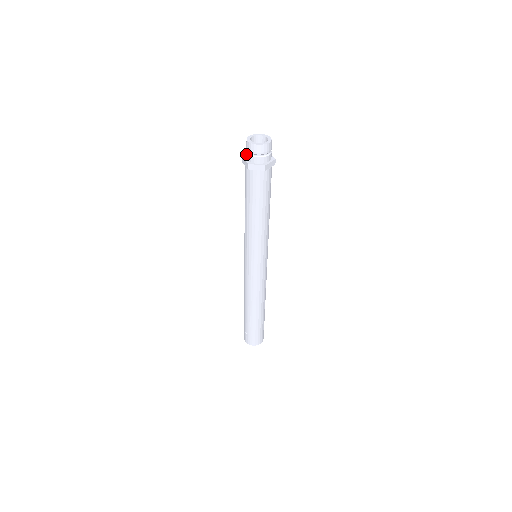
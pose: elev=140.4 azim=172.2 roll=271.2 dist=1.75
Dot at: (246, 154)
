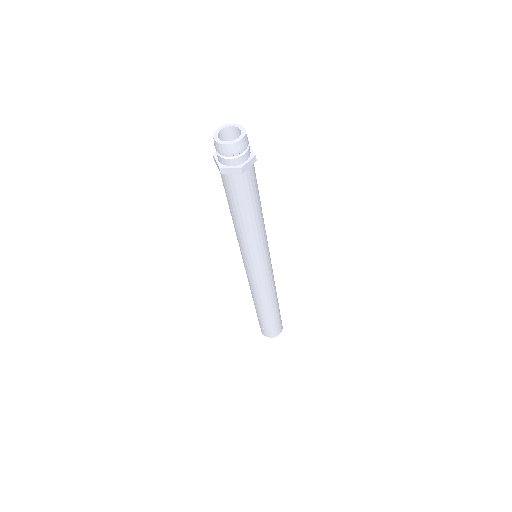
Dot at: occluded
